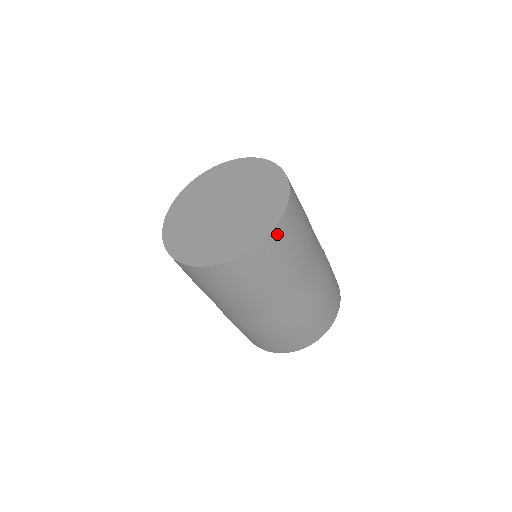
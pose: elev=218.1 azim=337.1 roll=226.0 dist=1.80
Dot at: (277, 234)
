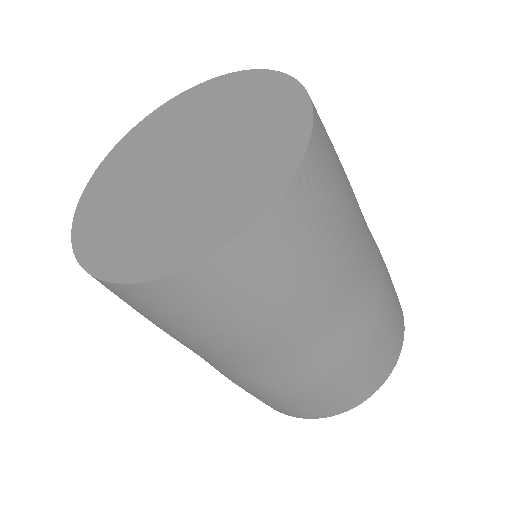
Dot at: (225, 263)
